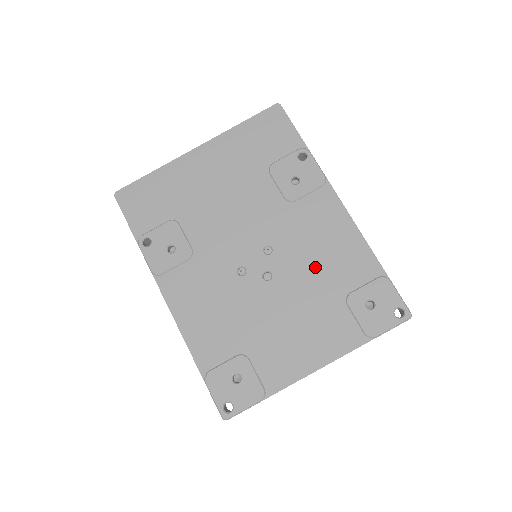
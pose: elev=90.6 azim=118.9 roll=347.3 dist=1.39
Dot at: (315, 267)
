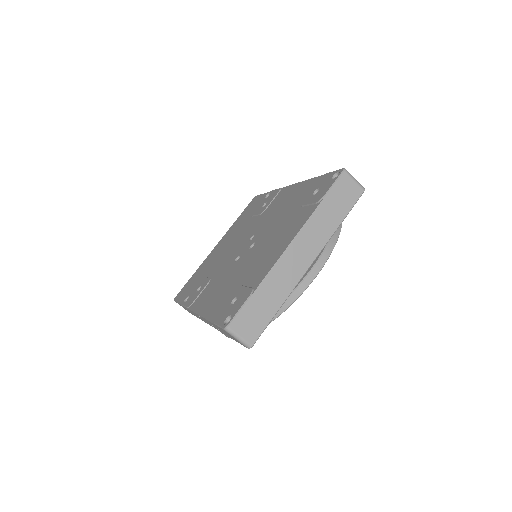
Dot at: (280, 215)
